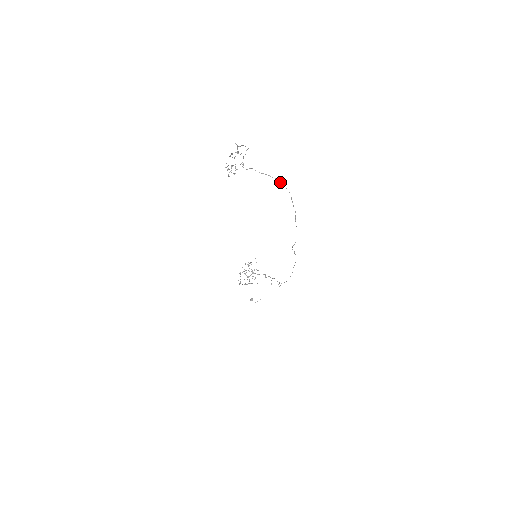
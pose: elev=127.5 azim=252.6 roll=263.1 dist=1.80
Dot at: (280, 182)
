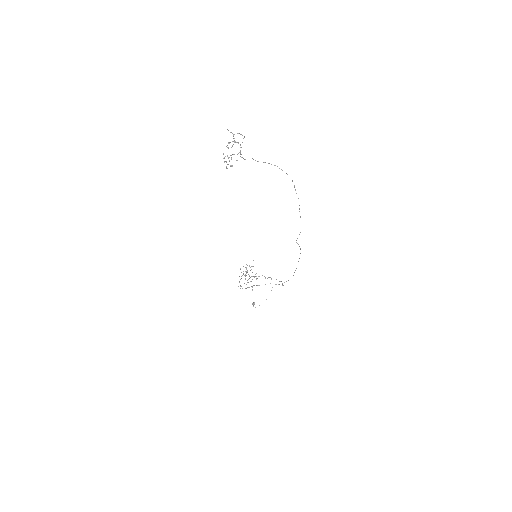
Dot at: (281, 169)
